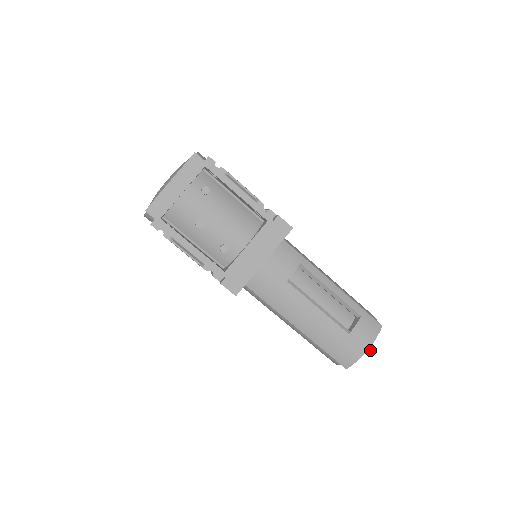
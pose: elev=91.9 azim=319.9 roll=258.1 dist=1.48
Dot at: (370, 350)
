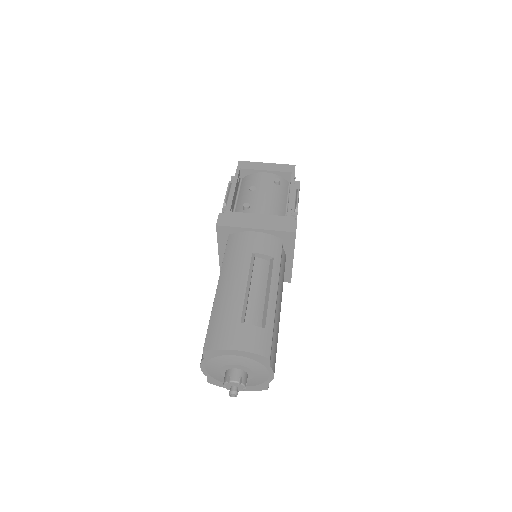
Dot at: (236, 393)
